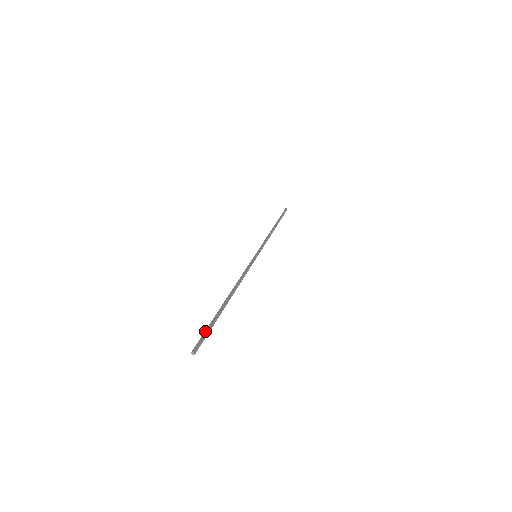
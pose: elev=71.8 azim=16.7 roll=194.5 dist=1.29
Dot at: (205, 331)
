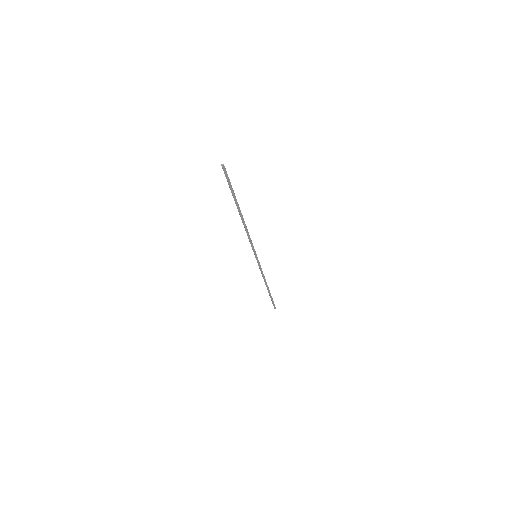
Dot at: (228, 182)
